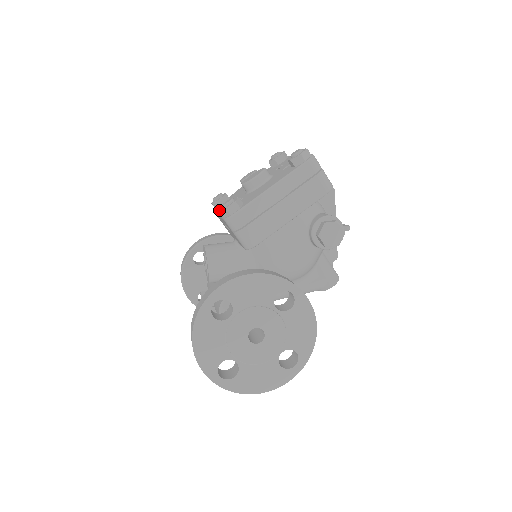
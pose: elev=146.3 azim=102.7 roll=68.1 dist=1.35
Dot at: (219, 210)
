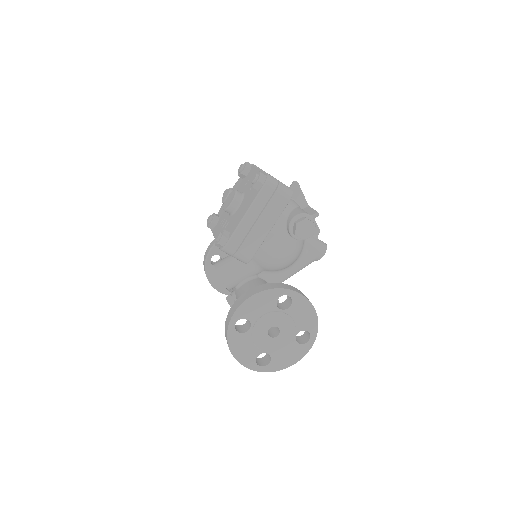
Dot at: (214, 233)
